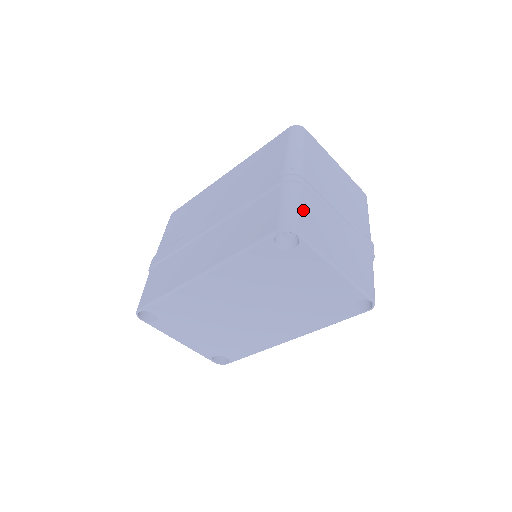
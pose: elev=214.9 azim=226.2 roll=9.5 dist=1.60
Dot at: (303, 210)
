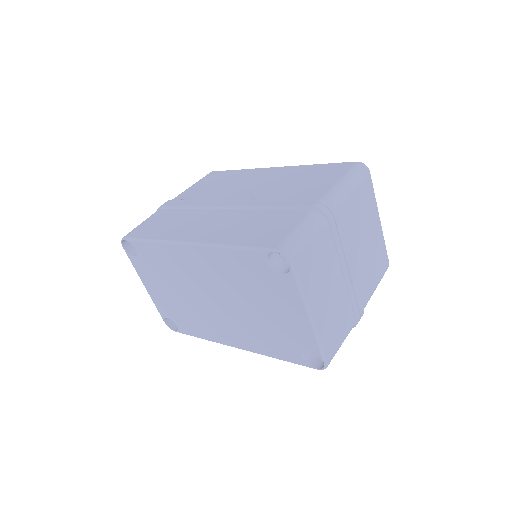
Dot at: (313, 245)
